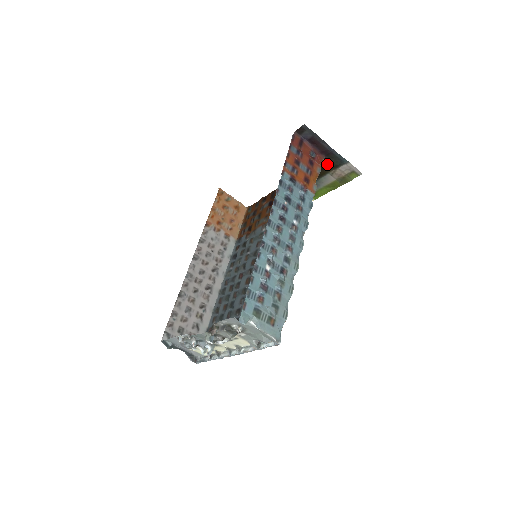
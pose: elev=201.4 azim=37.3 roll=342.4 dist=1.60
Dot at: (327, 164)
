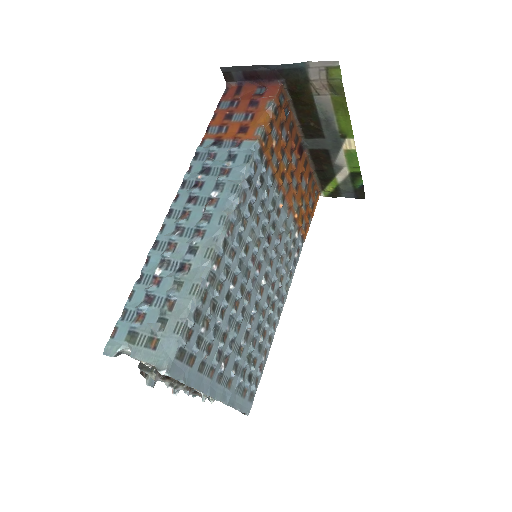
Dot at: (294, 87)
